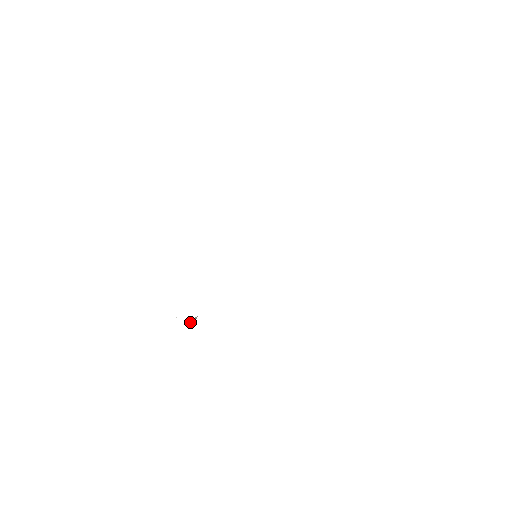
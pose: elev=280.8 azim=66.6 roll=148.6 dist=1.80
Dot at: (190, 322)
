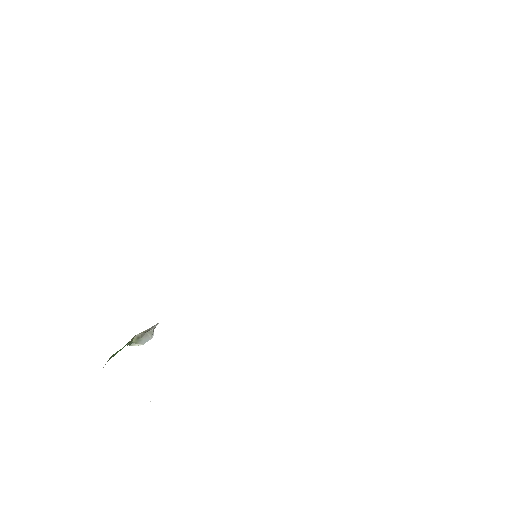
Dot at: (137, 340)
